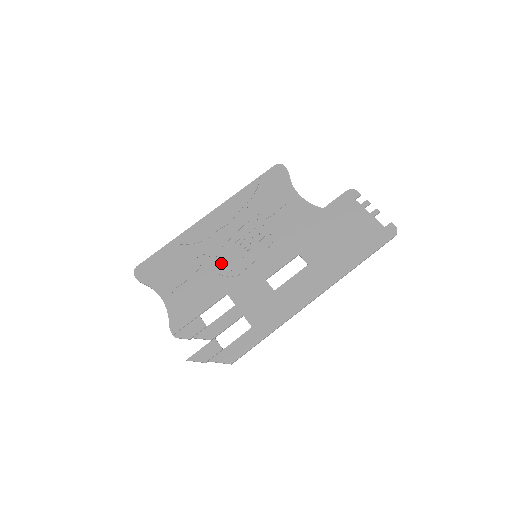
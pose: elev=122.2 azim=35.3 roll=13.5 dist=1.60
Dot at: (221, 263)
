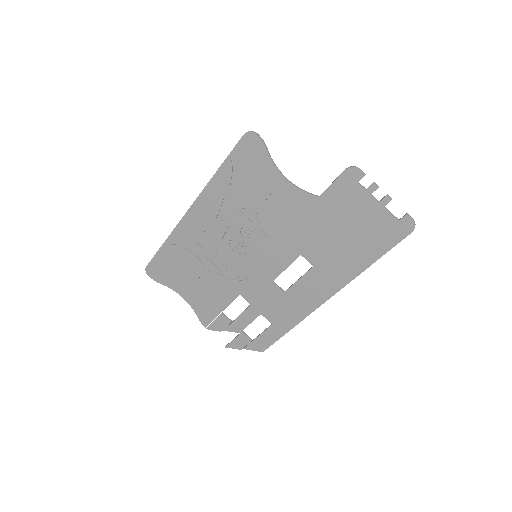
Dot at: (223, 264)
